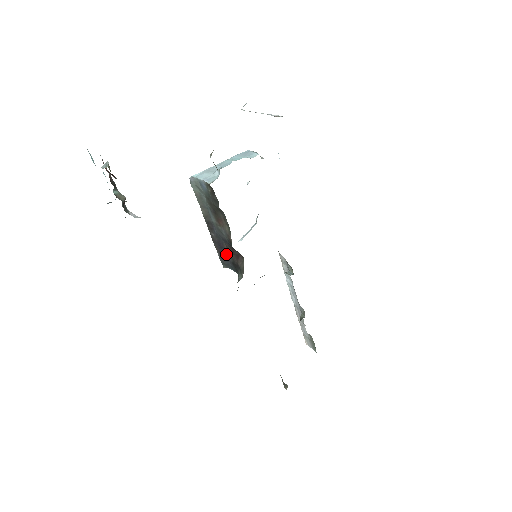
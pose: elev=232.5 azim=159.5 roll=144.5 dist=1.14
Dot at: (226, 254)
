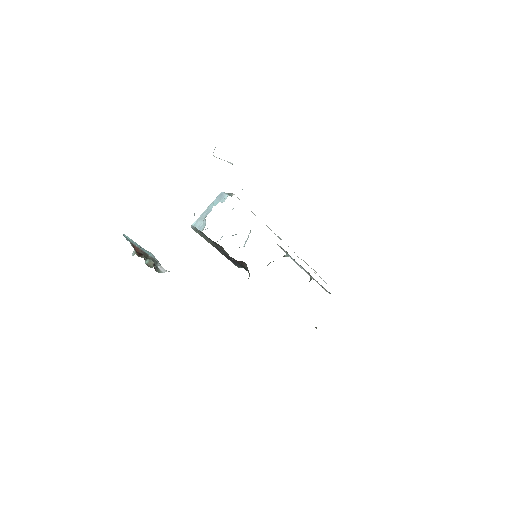
Dot at: (235, 262)
